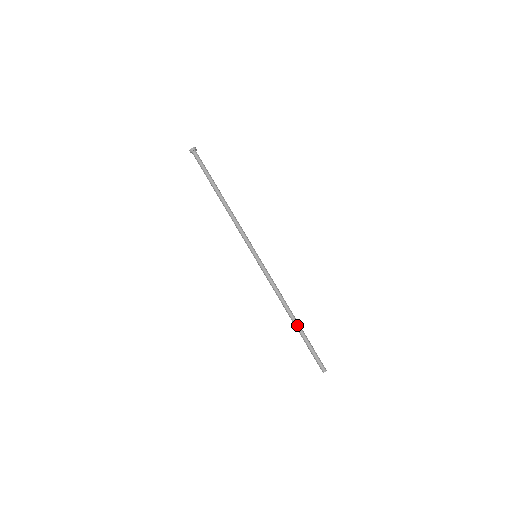
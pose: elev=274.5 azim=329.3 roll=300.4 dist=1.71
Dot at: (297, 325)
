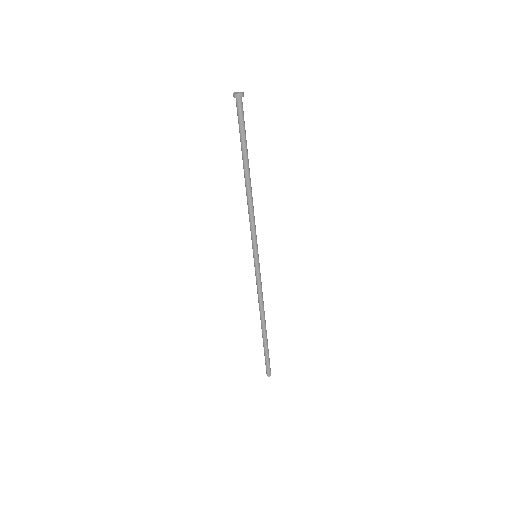
Dot at: (263, 334)
